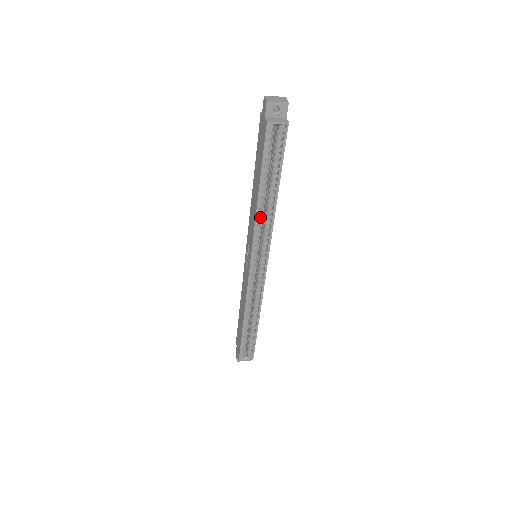
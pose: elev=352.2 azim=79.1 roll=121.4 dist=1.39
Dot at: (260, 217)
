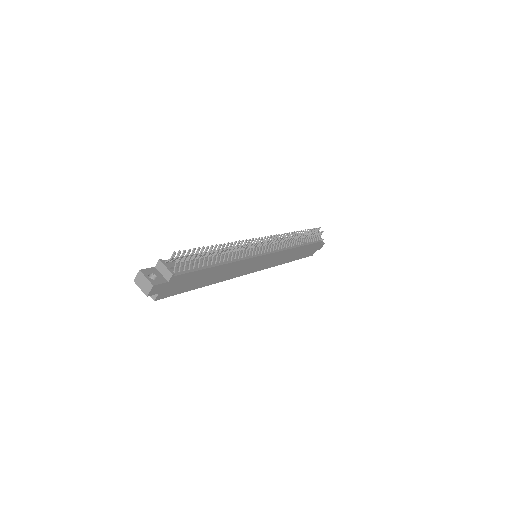
Dot at: occluded
